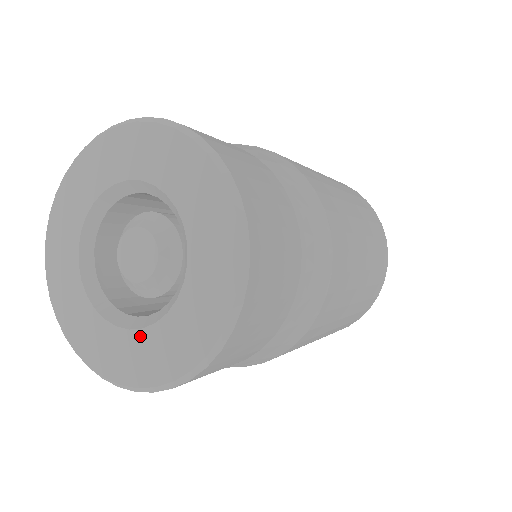
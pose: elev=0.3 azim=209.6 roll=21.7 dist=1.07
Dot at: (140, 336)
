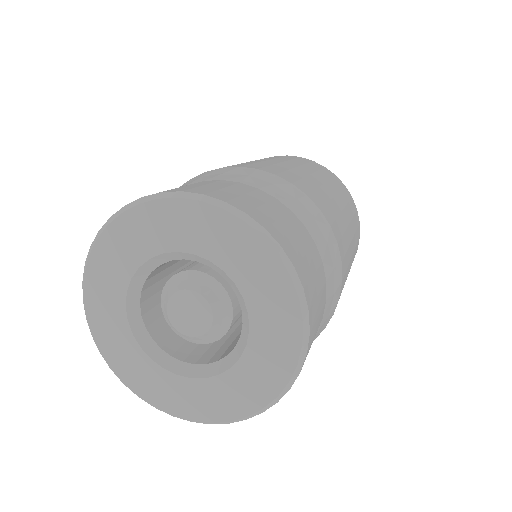
Dot at: (251, 351)
